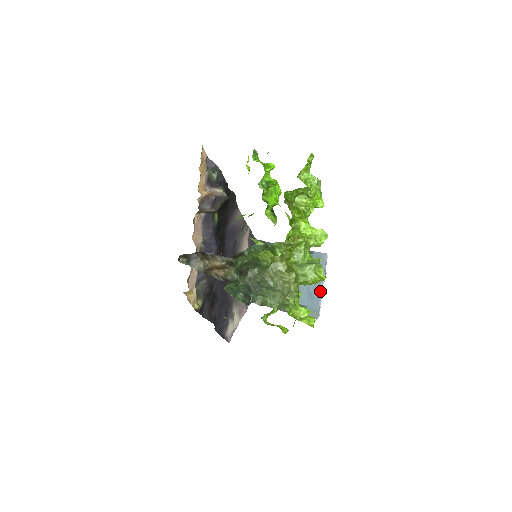
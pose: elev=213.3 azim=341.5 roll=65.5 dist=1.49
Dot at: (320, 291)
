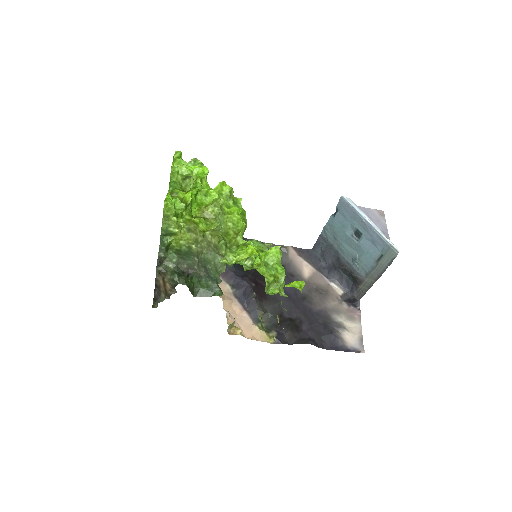
Dot at: (371, 229)
